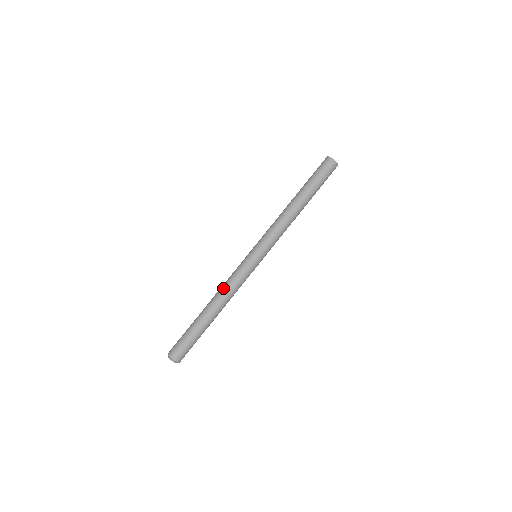
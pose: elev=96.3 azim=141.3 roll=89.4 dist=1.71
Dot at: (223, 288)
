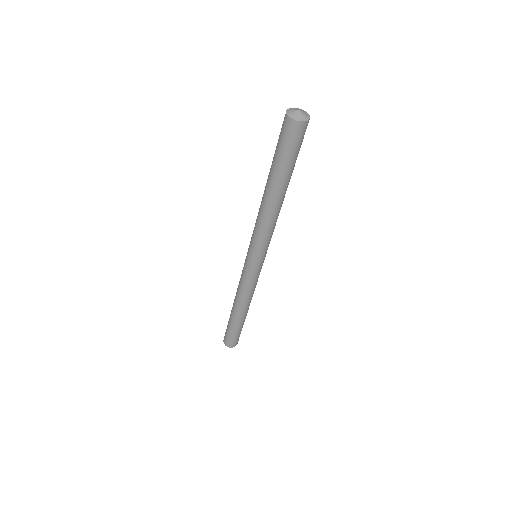
Dot at: (240, 296)
